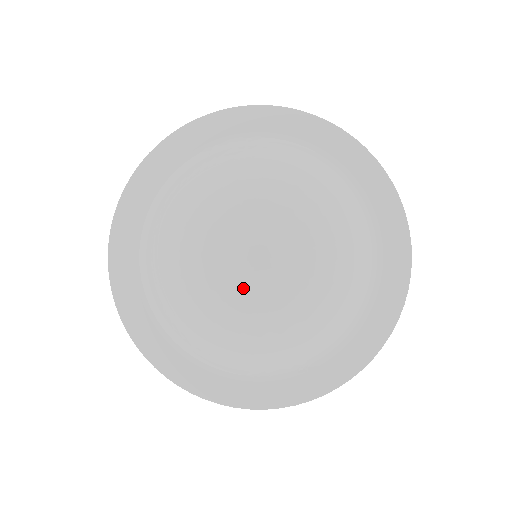
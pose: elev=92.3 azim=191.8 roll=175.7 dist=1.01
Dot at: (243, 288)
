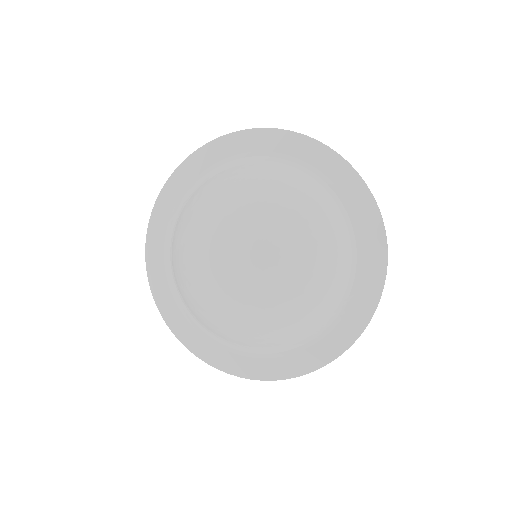
Dot at: (252, 284)
